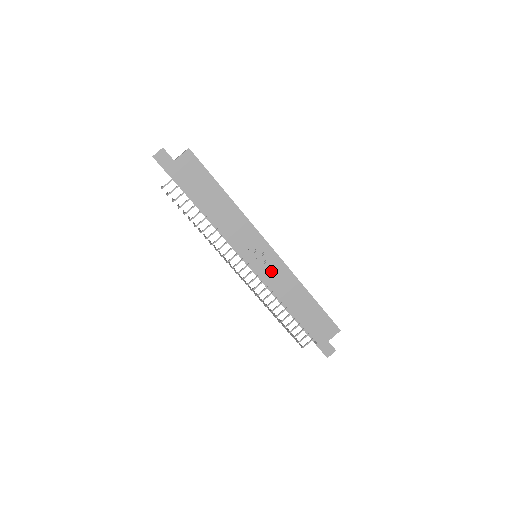
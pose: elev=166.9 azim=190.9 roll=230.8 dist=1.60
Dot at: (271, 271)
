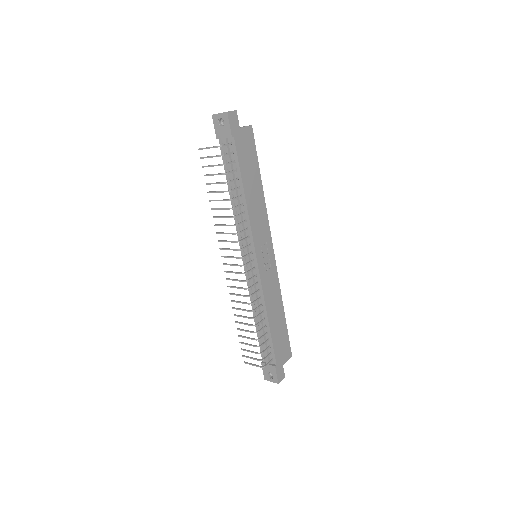
Dot at: (268, 274)
